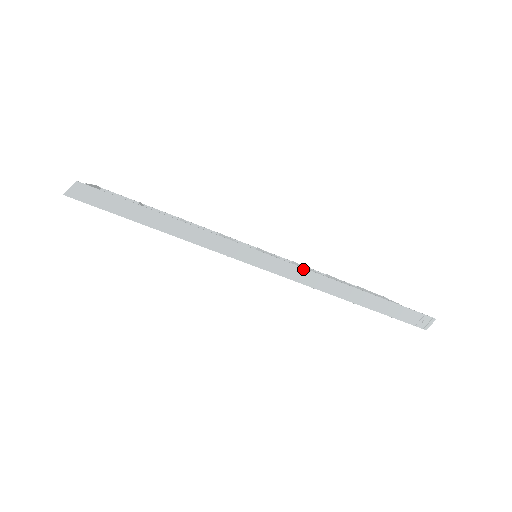
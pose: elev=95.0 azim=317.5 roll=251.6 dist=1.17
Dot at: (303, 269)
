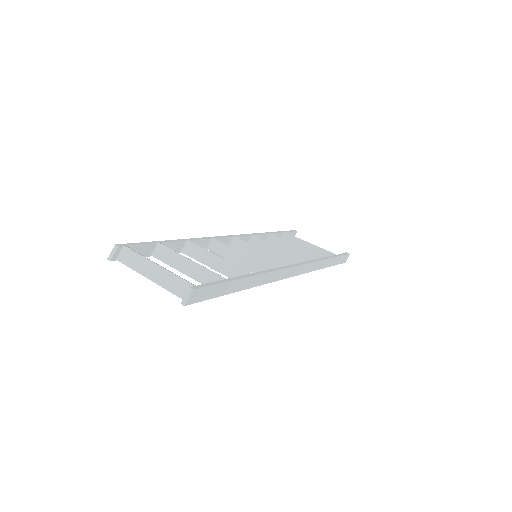
Dot at: (304, 265)
